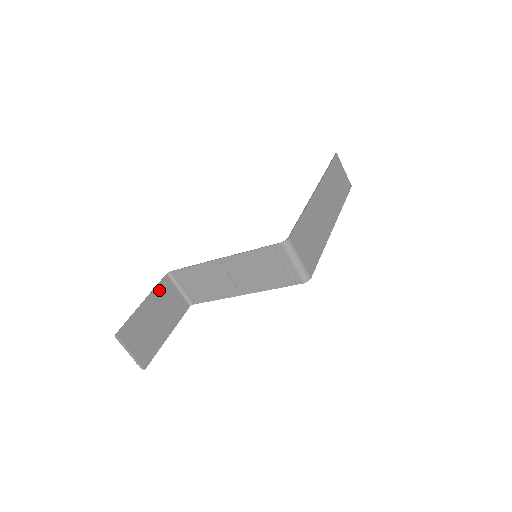
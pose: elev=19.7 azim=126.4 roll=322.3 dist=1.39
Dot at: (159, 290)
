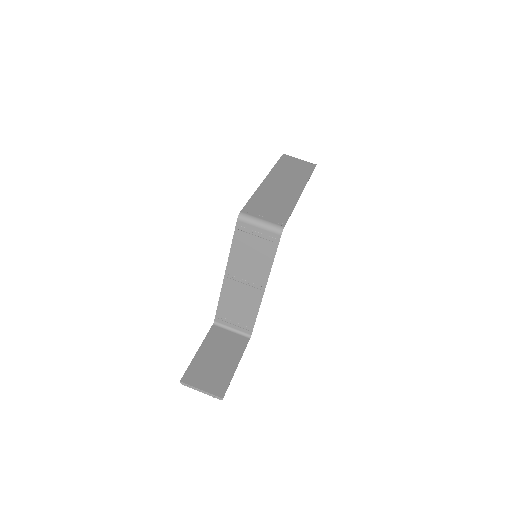
Dot at: (210, 338)
